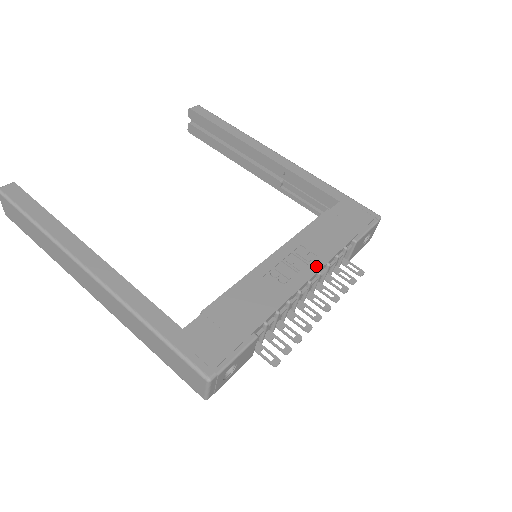
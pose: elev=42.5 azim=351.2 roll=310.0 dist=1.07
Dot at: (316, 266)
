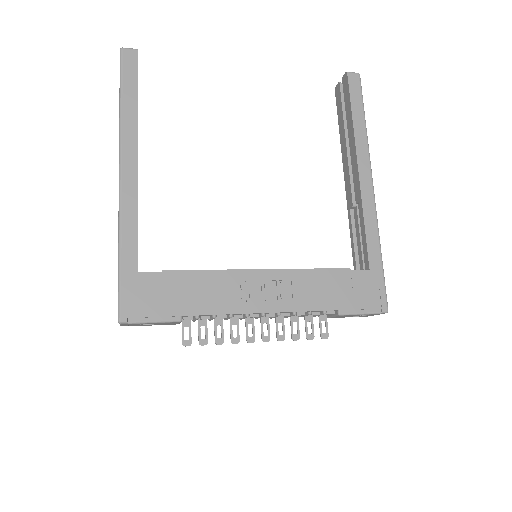
Dot at: (282, 307)
